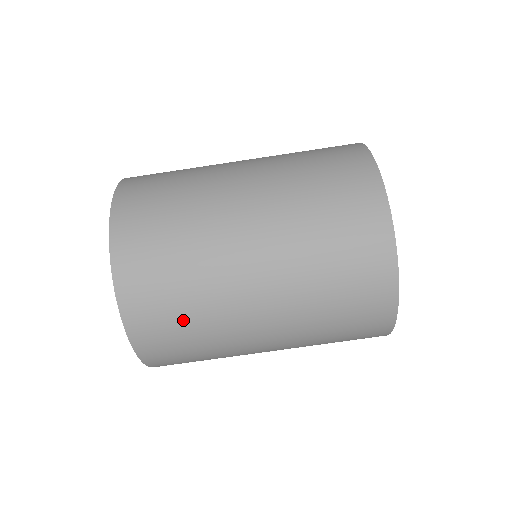
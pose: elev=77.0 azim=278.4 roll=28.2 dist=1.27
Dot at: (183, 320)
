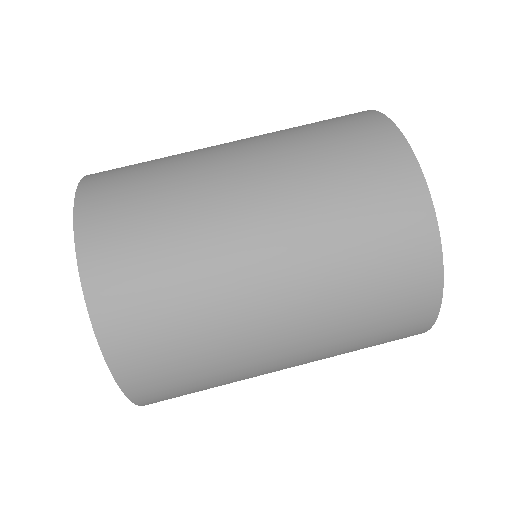
Dot at: (188, 362)
